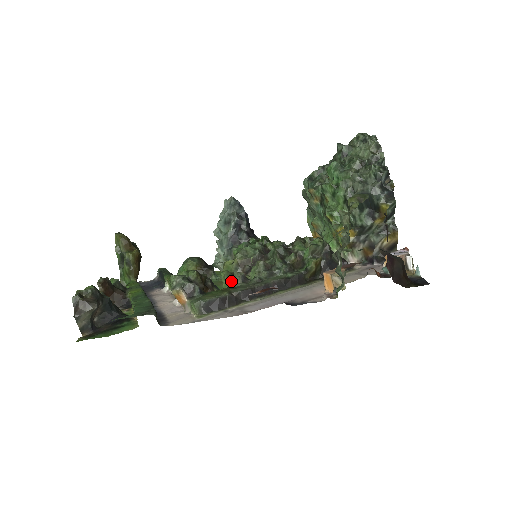
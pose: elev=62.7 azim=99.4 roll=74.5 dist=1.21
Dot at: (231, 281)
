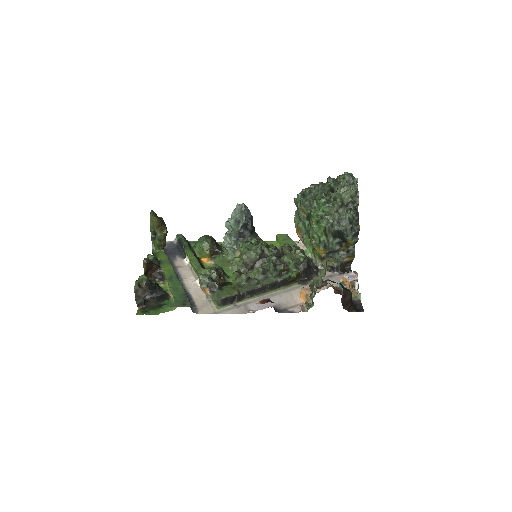
Dot at: (239, 279)
